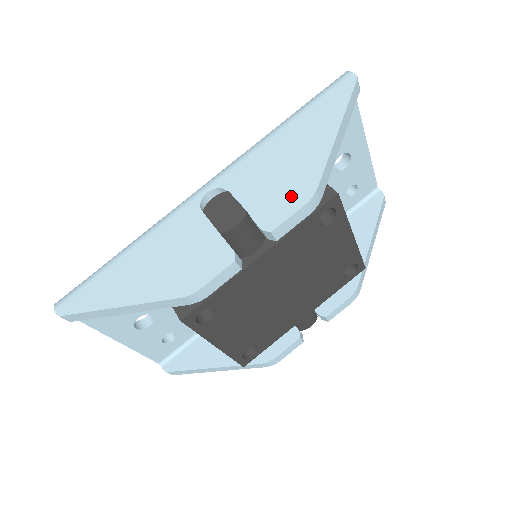
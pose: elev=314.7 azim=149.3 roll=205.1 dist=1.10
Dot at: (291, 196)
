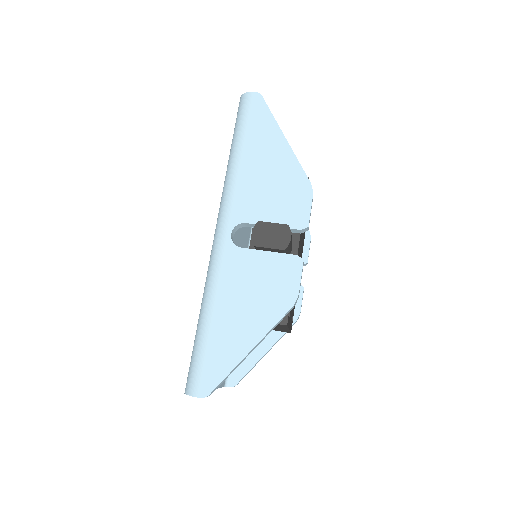
Dot at: (298, 197)
